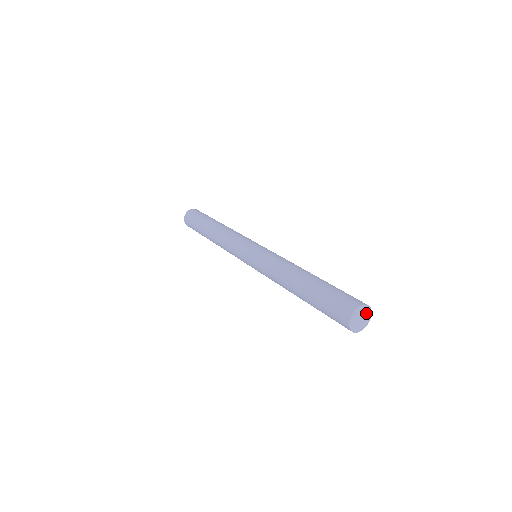
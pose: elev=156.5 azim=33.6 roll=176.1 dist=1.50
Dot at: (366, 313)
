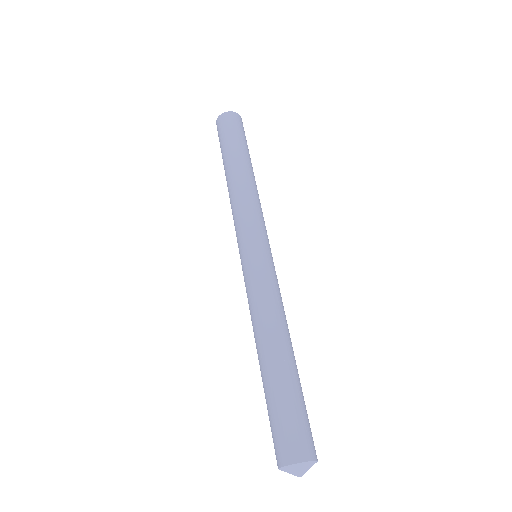
Dot at: (306, 469)
